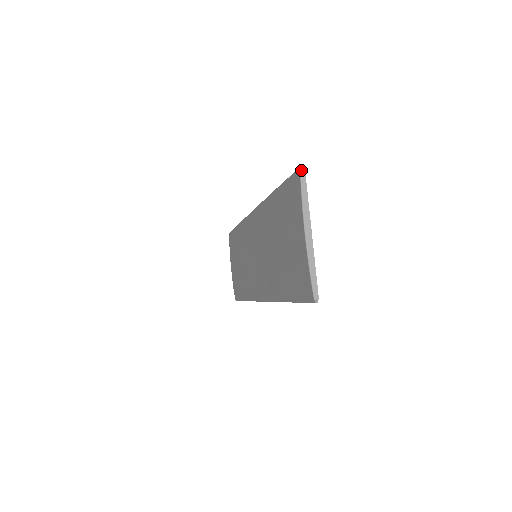
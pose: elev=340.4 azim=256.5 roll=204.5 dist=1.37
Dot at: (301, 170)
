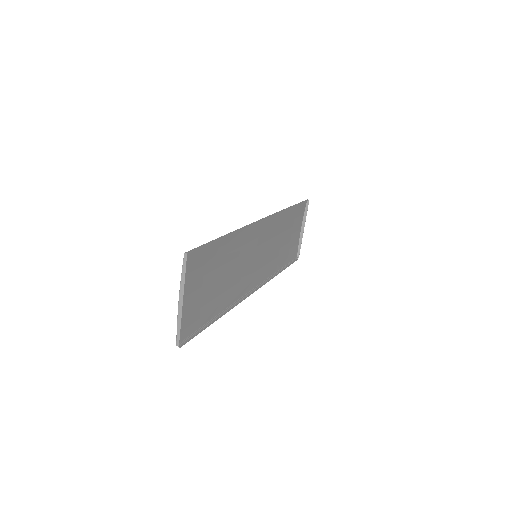
Dot at: (184, 256)
